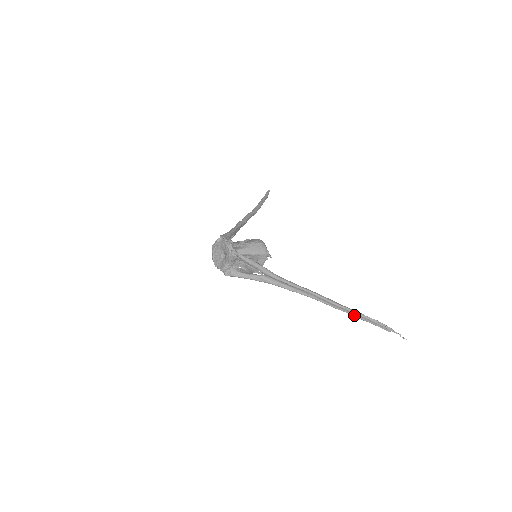
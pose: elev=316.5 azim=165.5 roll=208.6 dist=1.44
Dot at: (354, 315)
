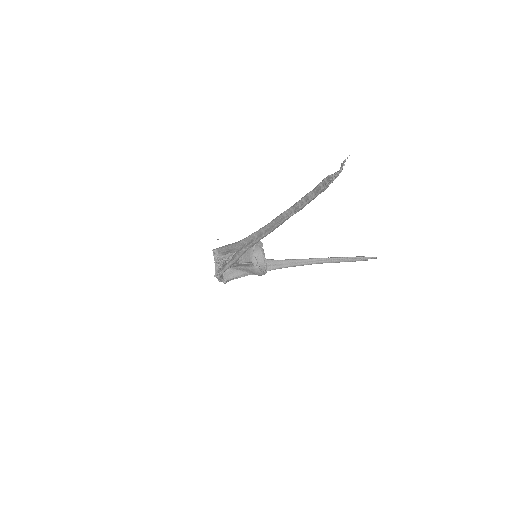
Dot at: (301, 206)
